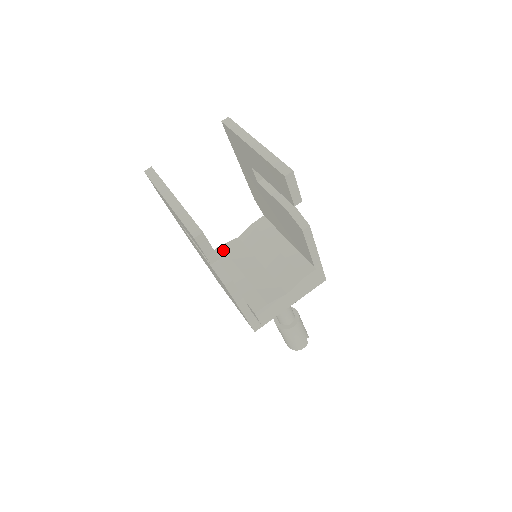
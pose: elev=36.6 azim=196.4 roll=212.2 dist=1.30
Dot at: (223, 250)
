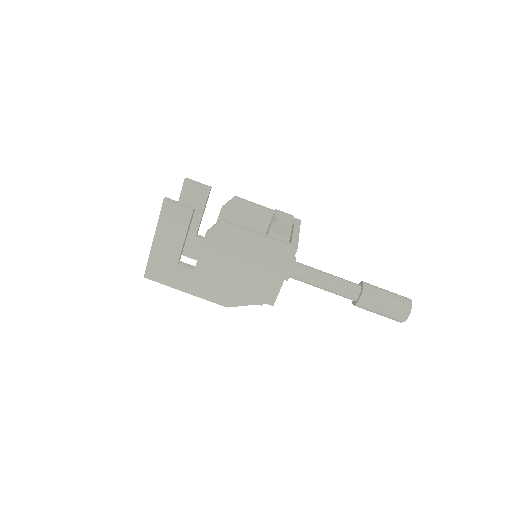
Dot at: occluded
